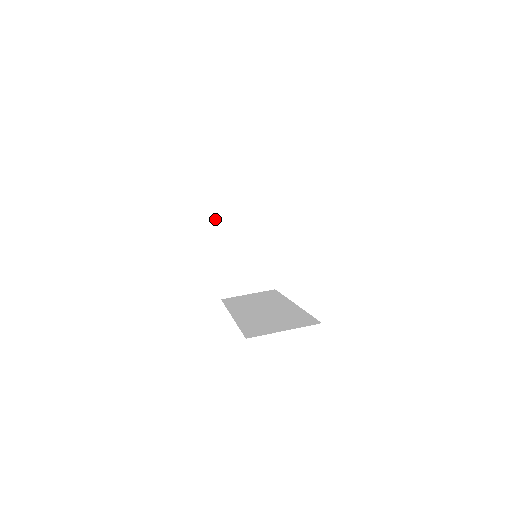
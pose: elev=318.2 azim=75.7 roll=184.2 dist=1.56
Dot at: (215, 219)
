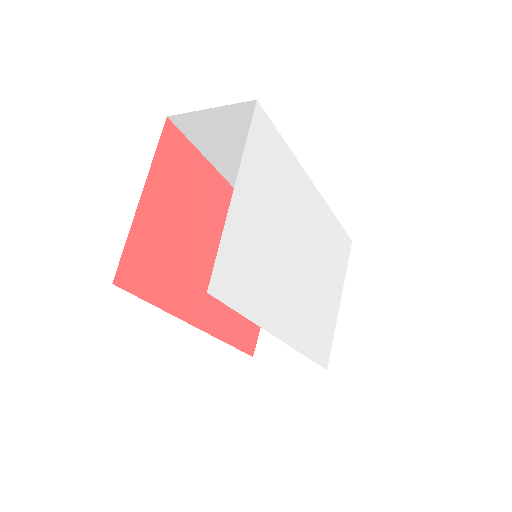
Dot at: occluded
